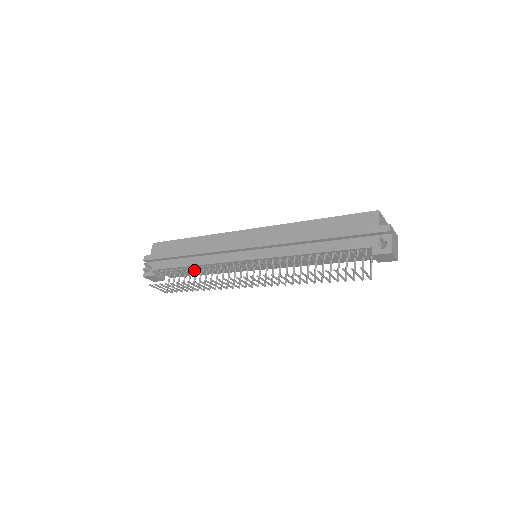
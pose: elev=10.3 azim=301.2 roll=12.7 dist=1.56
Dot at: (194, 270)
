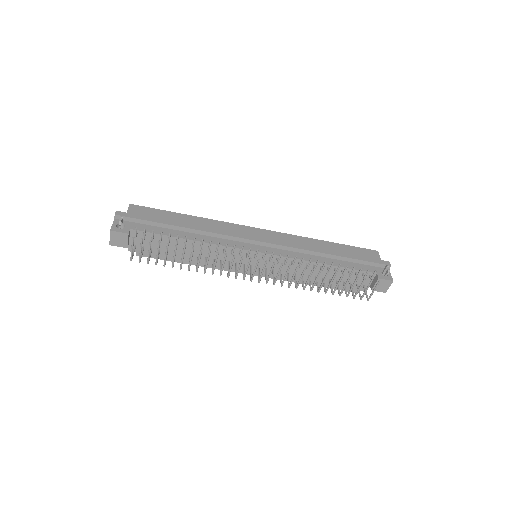
Dot at: (194, 242)
